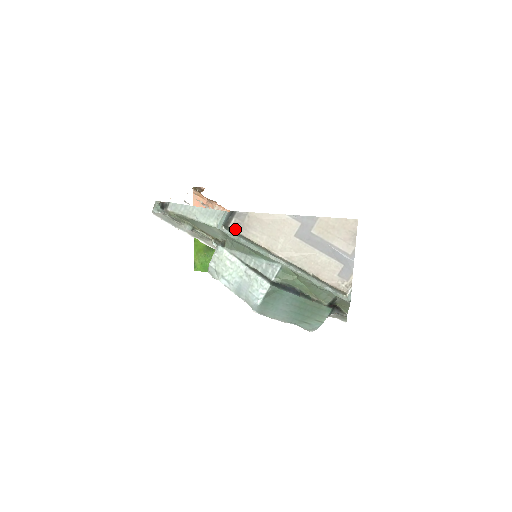
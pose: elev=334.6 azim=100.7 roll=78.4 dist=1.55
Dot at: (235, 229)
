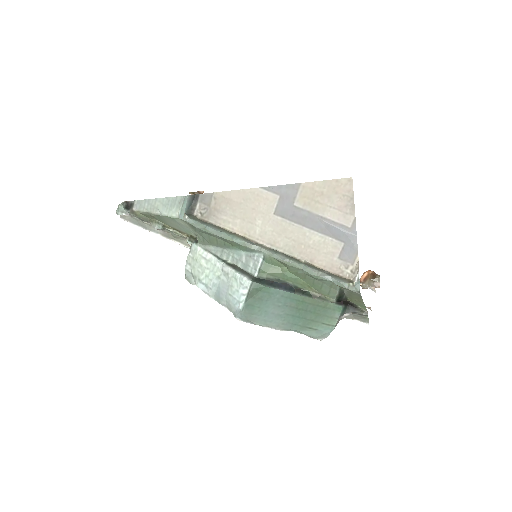
Dot at: (201, 217)
